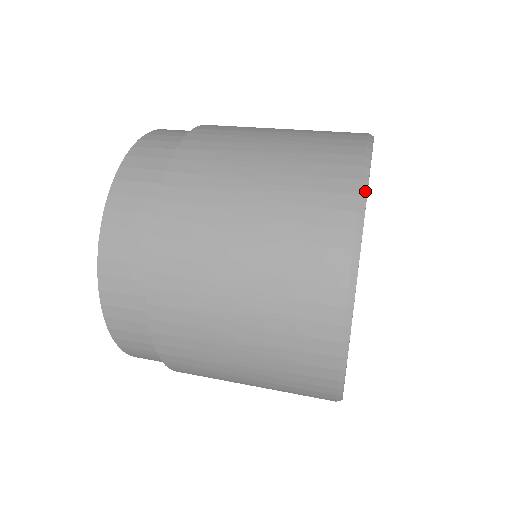
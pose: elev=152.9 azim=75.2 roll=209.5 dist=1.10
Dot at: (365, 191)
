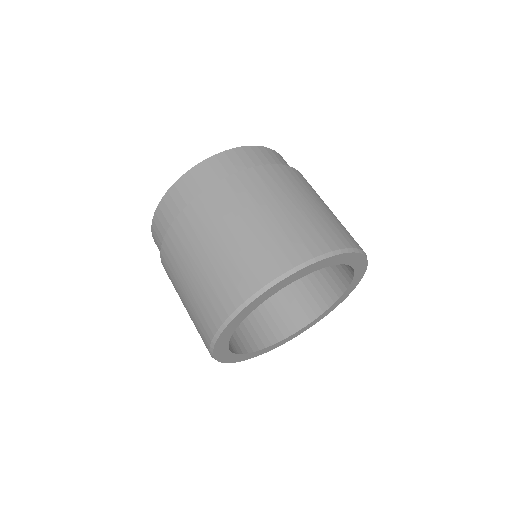
Dot at: (250, 302)
